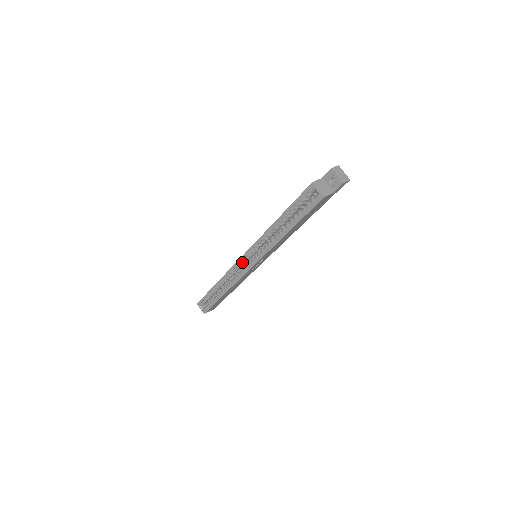
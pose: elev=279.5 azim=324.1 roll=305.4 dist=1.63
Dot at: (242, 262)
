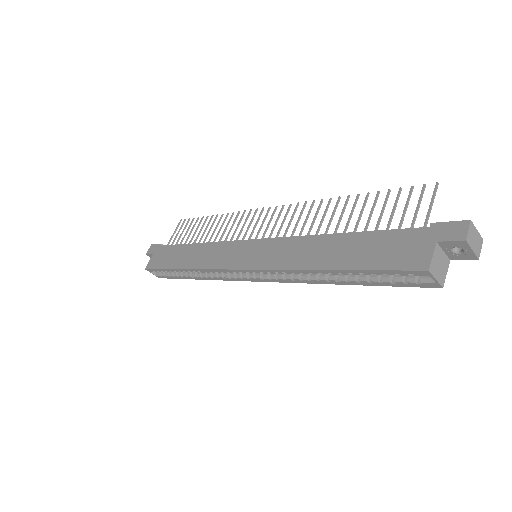
Dot at: occluded
